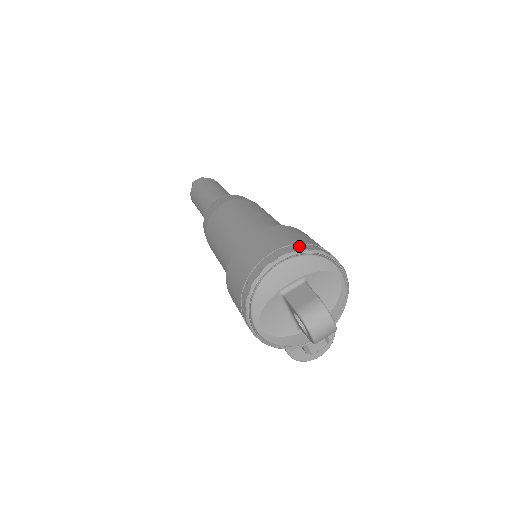
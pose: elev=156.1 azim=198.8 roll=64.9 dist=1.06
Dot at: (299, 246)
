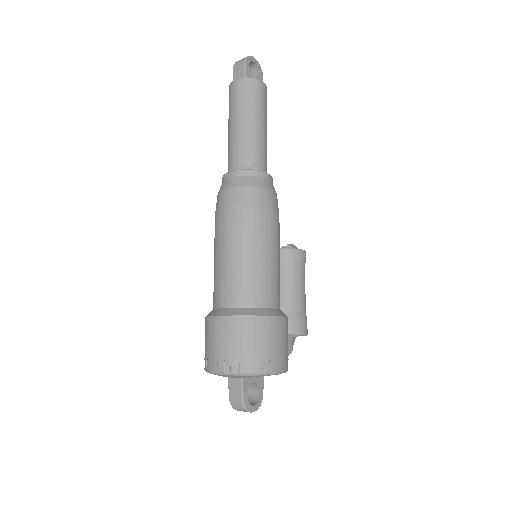
Dot at: (235, 366)
